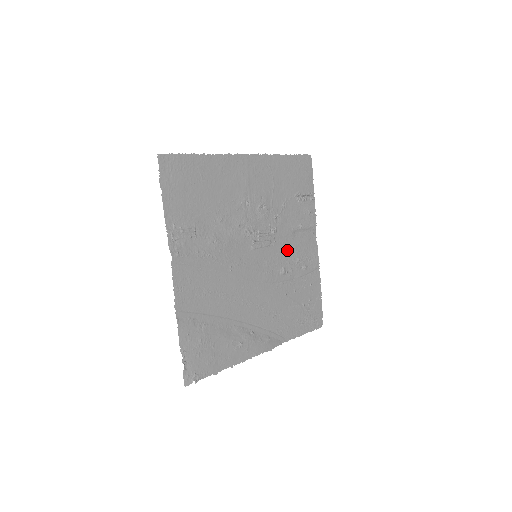
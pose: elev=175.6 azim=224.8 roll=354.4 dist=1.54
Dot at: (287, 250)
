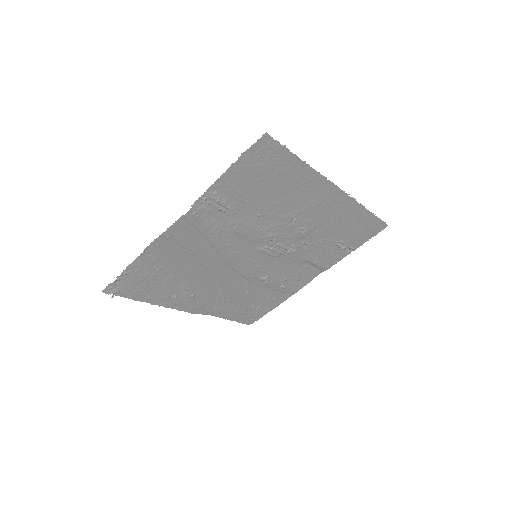
Dot at: (285, 268)
